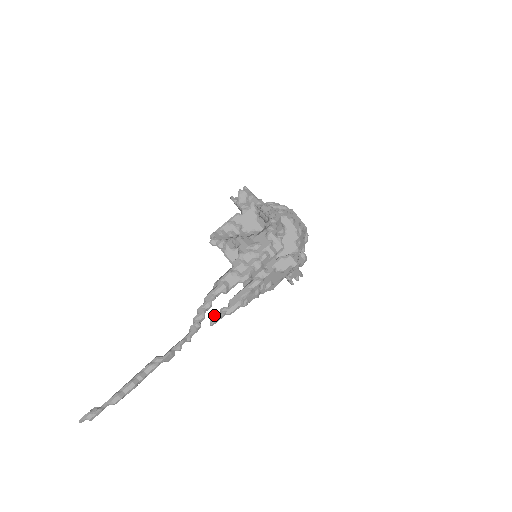
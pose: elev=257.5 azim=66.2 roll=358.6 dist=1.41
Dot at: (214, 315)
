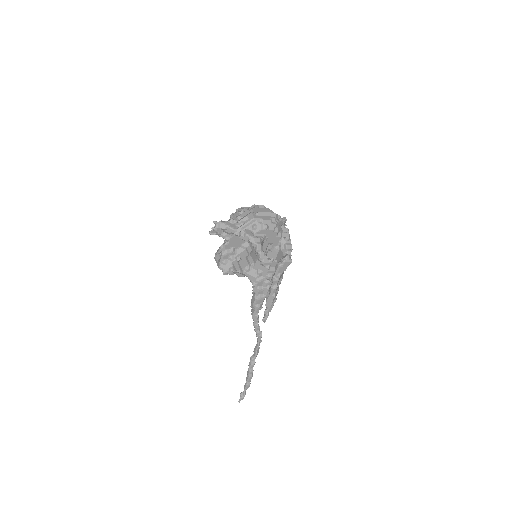
Dot at: (263, 319)
